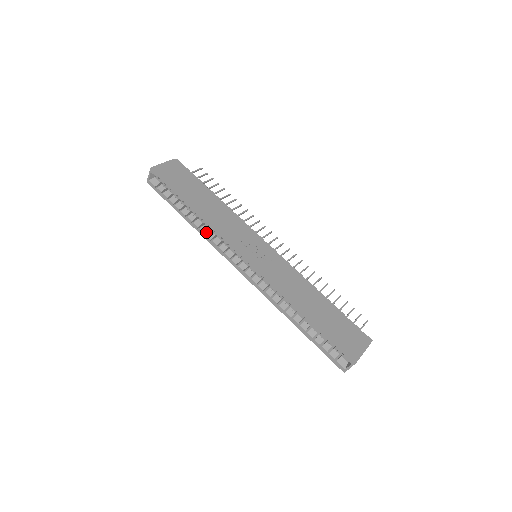
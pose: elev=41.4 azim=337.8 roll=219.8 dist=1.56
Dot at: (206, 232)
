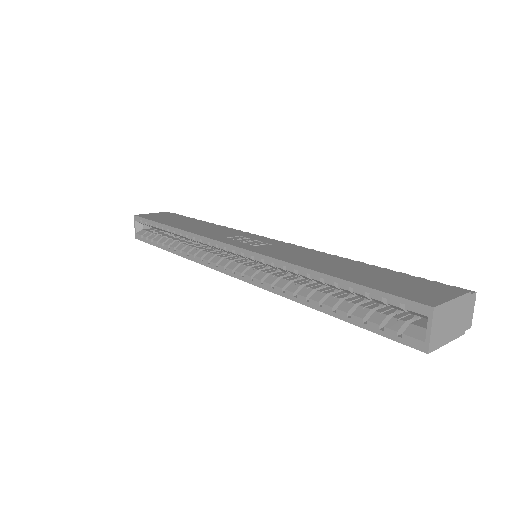
Dot at: (191, 252)
